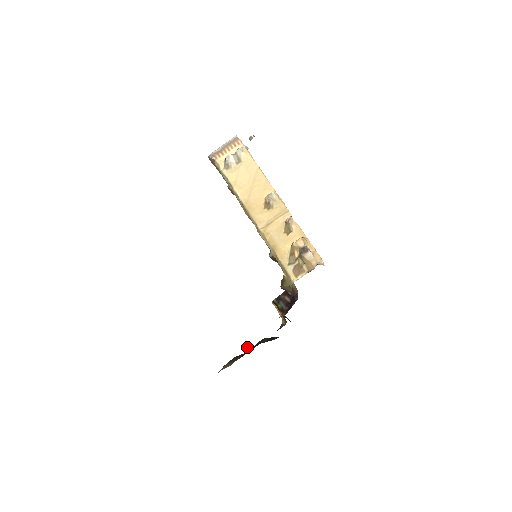
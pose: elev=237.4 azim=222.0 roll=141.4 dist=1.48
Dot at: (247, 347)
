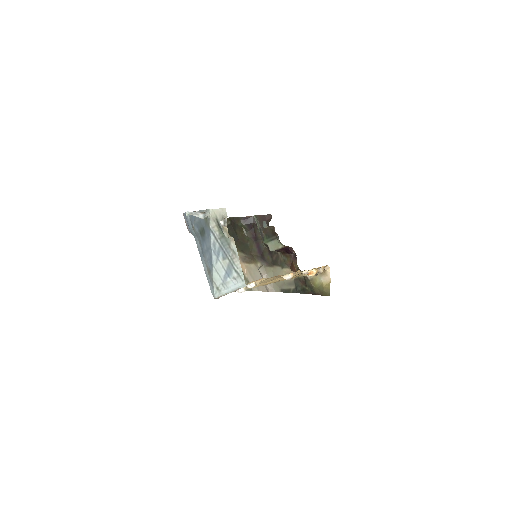
Dot at: (252, 259)
